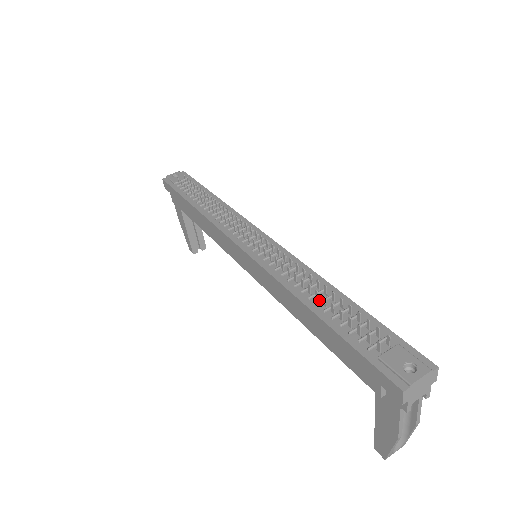
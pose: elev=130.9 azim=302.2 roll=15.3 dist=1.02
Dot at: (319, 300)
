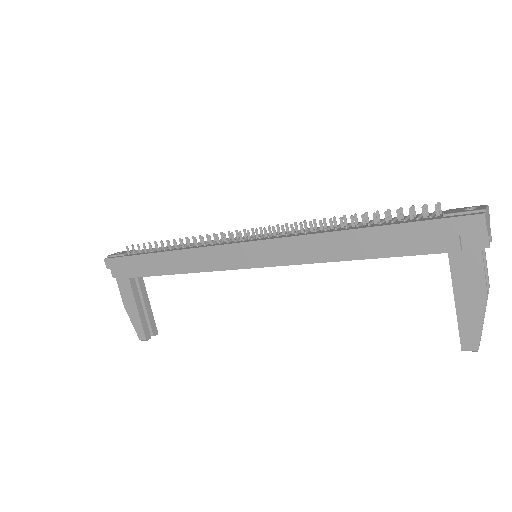
Dot at: (356, 226)
